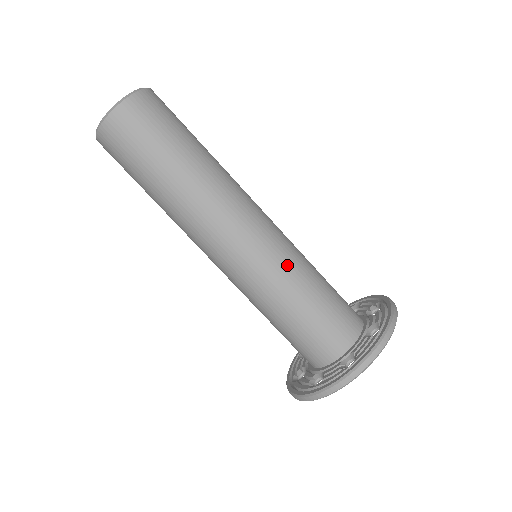
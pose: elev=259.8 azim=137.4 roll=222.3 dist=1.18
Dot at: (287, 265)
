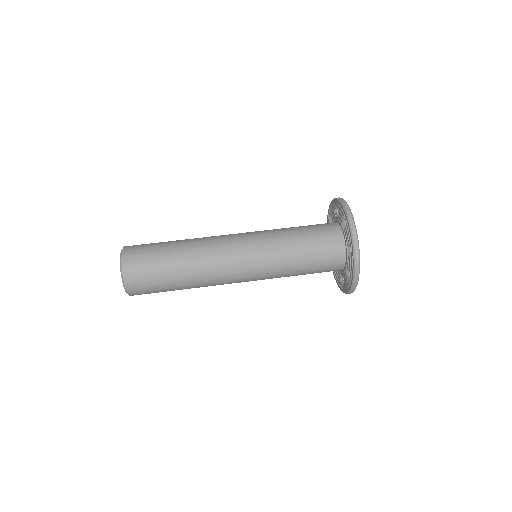
Dot at: (272, 244)
